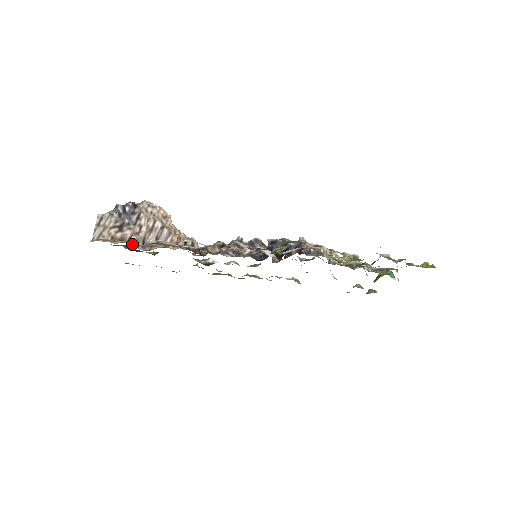
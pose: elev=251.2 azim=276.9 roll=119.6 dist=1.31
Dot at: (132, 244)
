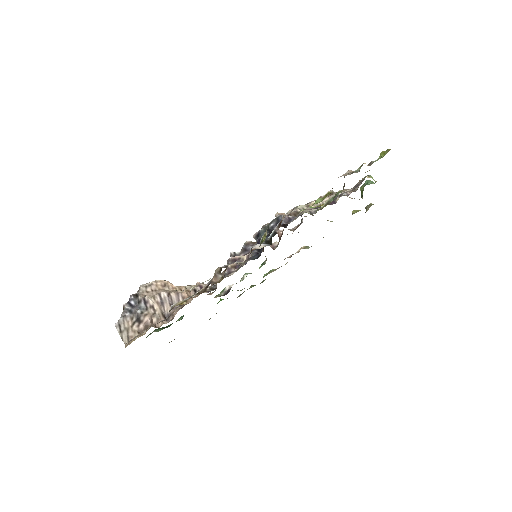
Dot at: (157, 325)
